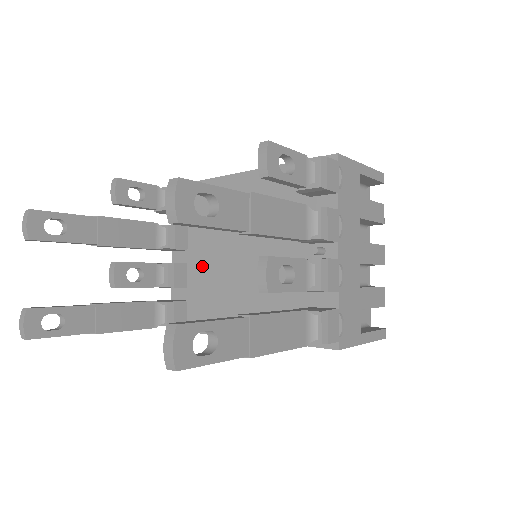
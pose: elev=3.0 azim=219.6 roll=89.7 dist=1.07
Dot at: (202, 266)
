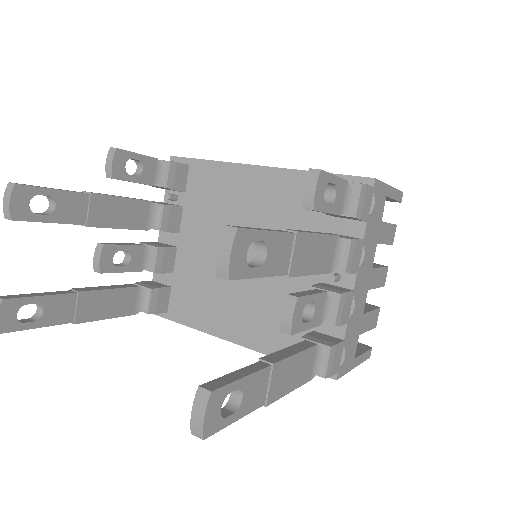
Dot at: (194, 255)
